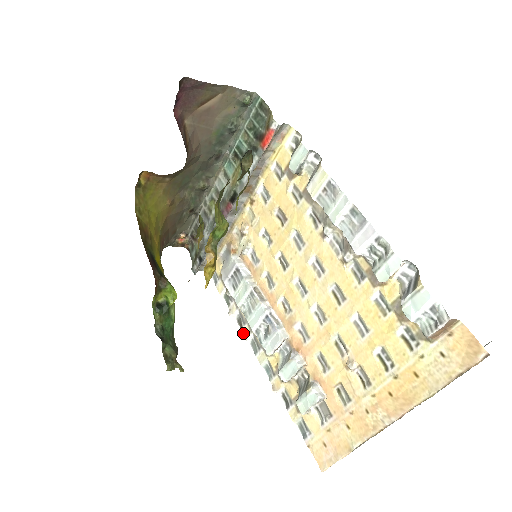
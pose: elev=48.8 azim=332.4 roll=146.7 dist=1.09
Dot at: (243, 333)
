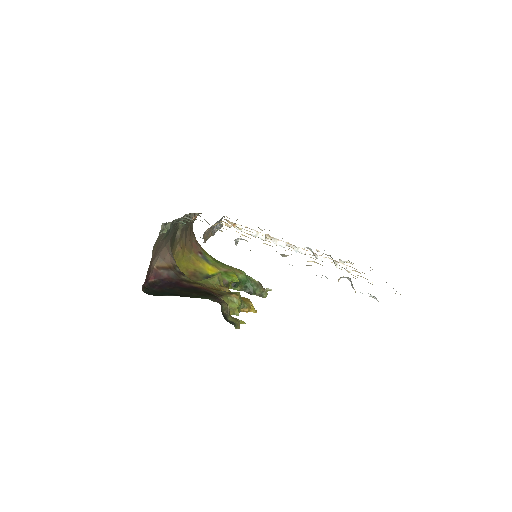
Dot at: occluded
